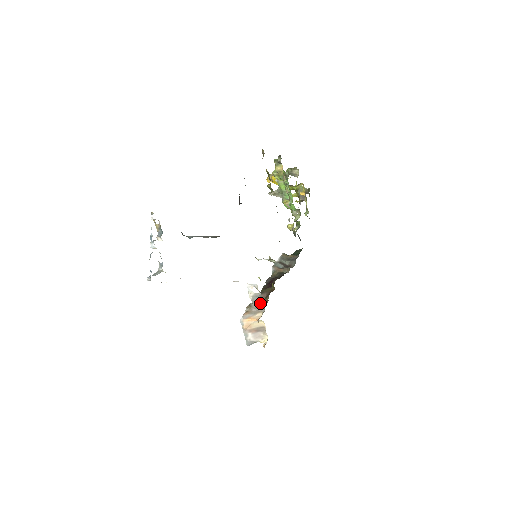
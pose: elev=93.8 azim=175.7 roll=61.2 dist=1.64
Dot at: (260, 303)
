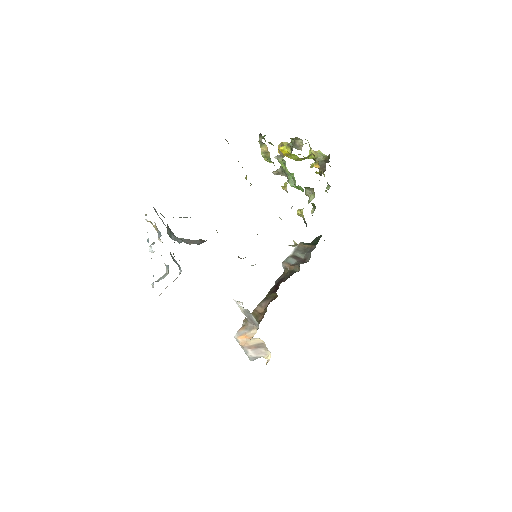
Dot at: (253, 319)
